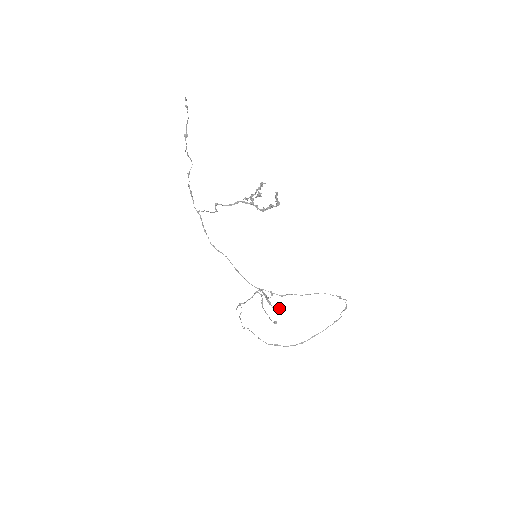
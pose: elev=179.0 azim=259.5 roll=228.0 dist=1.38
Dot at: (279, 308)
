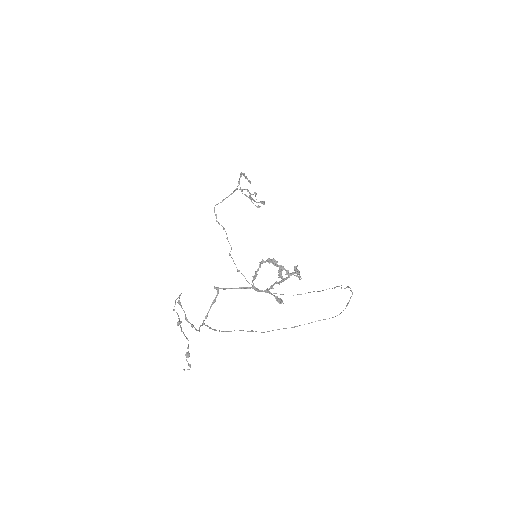
Dot at: (264, 202)
